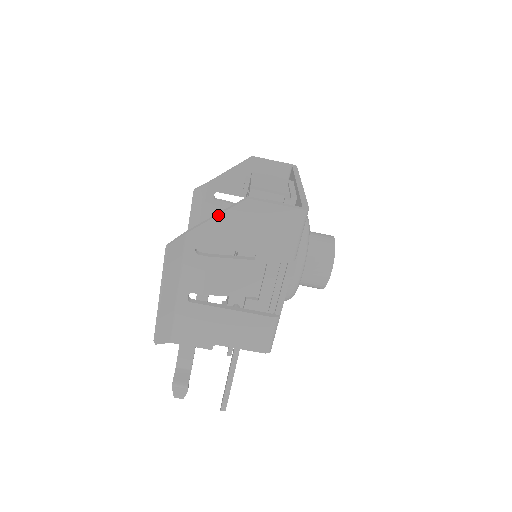
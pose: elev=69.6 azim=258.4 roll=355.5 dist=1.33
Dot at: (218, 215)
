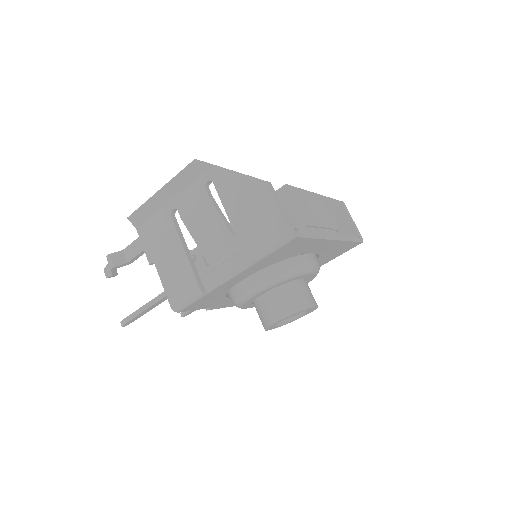
Dot at: (241, 173)
